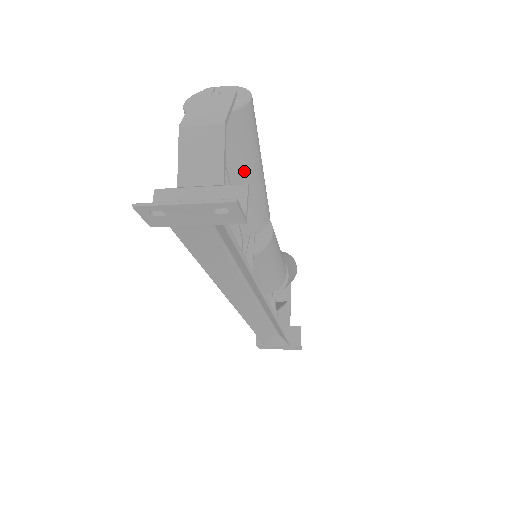
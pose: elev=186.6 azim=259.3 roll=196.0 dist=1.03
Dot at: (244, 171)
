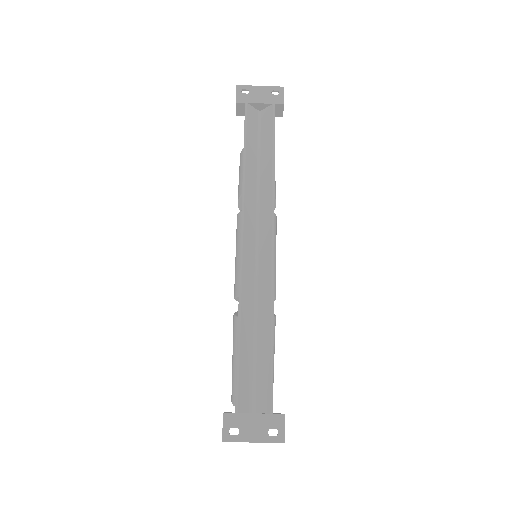
Dot at: occluded
